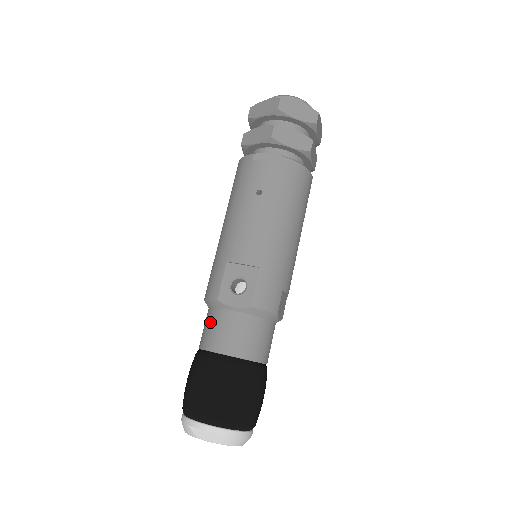
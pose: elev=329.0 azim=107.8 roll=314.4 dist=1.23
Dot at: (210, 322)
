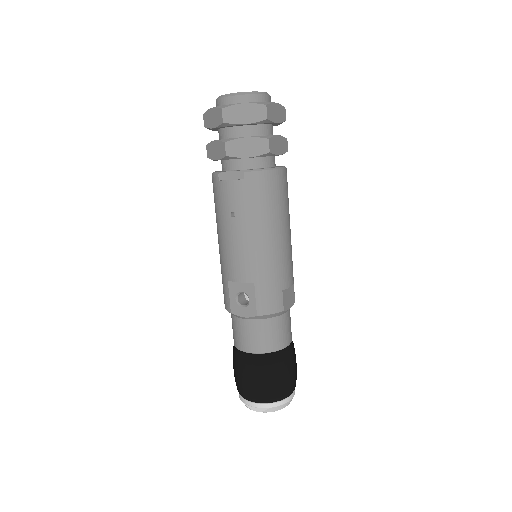
Dot at: (233, 326)
